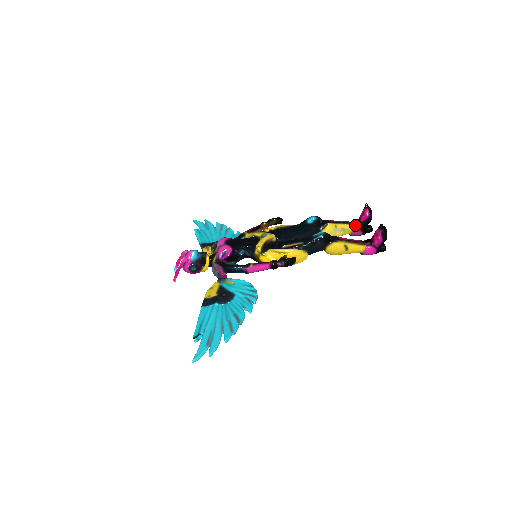
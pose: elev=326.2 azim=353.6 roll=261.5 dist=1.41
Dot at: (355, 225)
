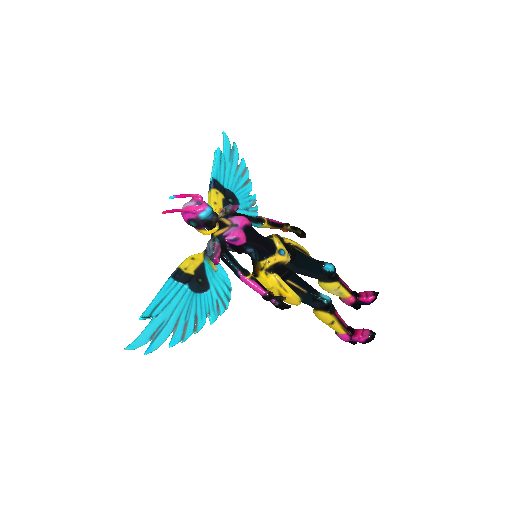
Dot at: (352, 297)
